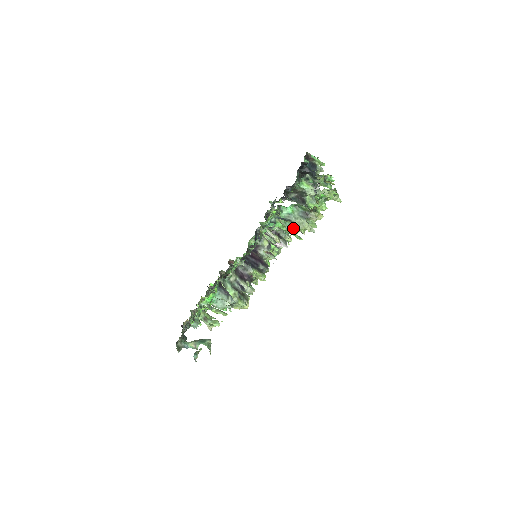
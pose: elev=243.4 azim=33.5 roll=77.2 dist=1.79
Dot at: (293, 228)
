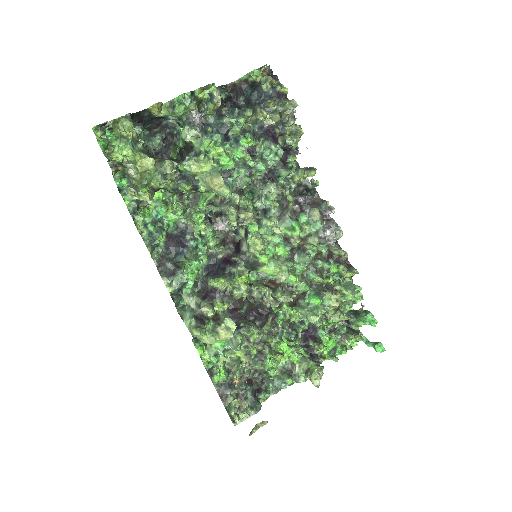
Dot at: occluded
